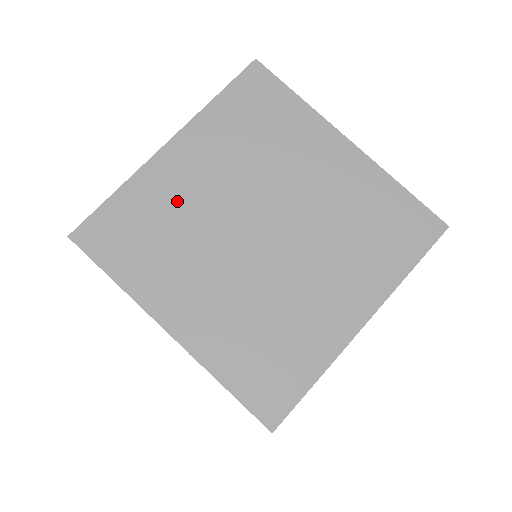
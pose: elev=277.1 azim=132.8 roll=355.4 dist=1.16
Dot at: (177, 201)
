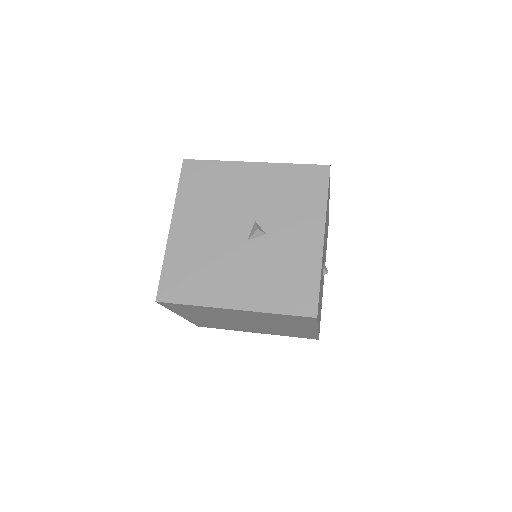
Dot at: occluded
